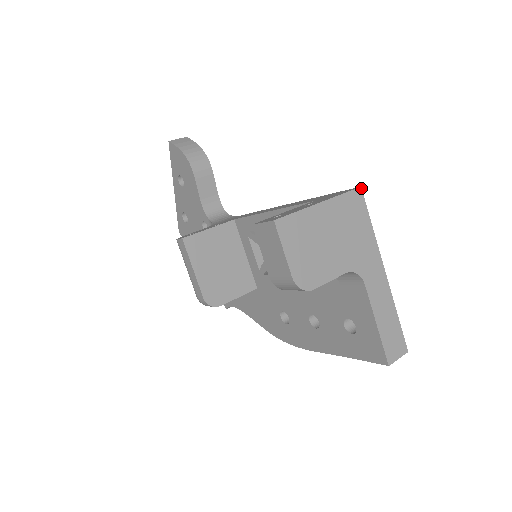
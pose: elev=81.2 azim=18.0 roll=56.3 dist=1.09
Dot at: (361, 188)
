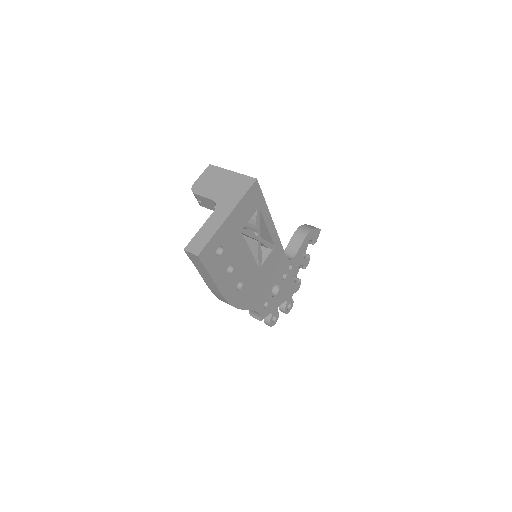
Dot at: (256, 179)
